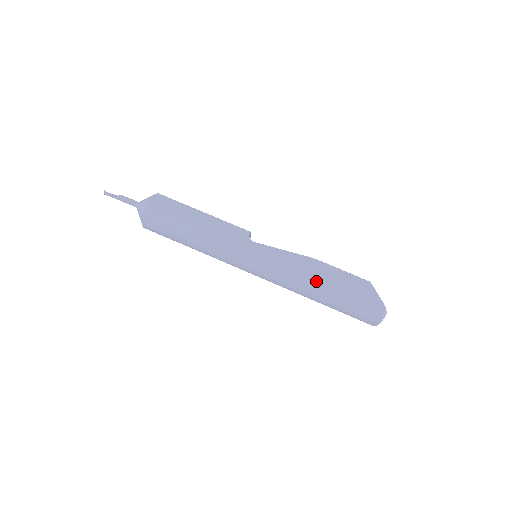
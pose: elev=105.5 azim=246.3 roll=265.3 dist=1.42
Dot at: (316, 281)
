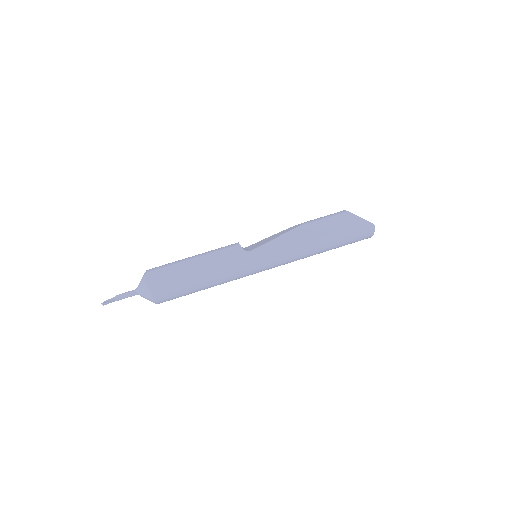
Dot at: (316, 244)
